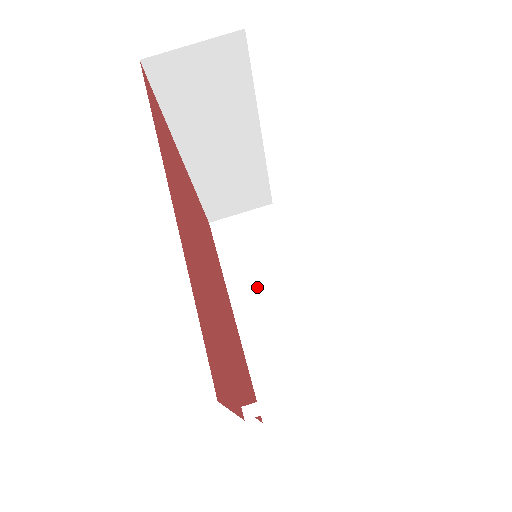
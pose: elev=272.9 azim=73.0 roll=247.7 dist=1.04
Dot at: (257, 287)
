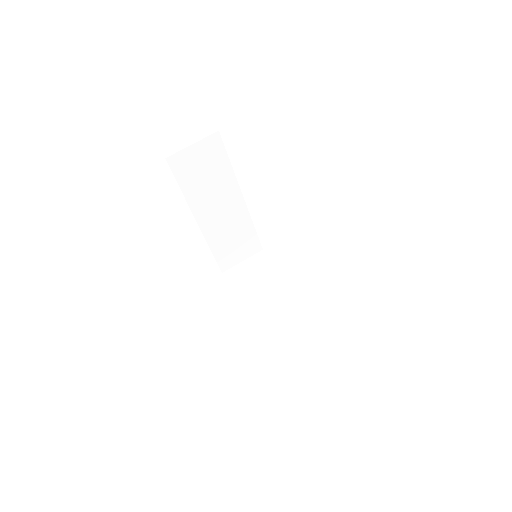
Dot at: (265, 301)
